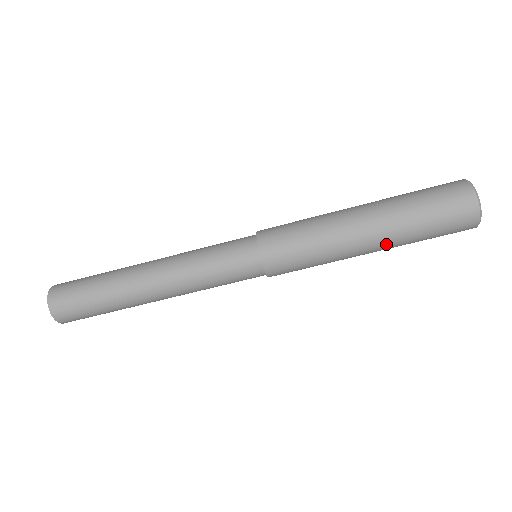
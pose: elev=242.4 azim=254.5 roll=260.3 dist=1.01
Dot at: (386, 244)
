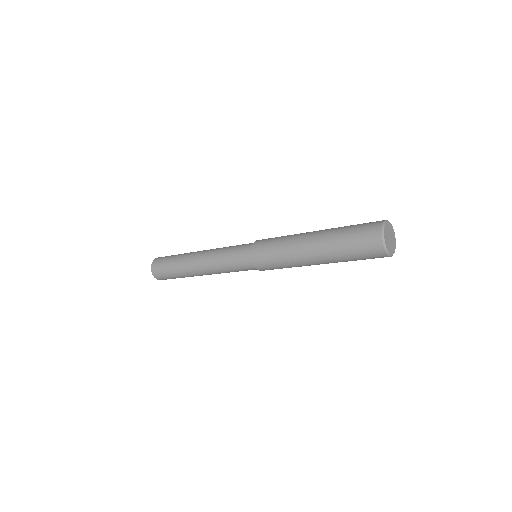
Dot at: occluded
